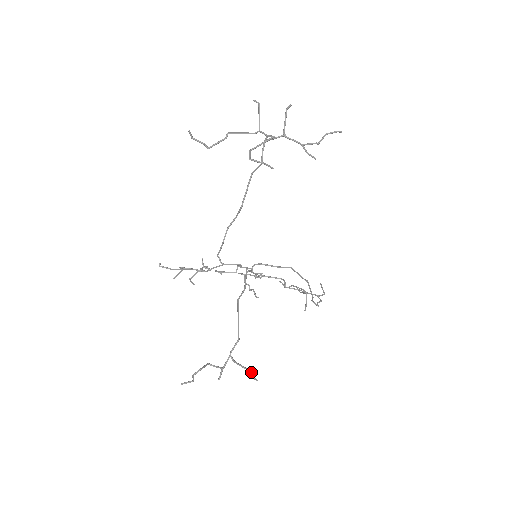
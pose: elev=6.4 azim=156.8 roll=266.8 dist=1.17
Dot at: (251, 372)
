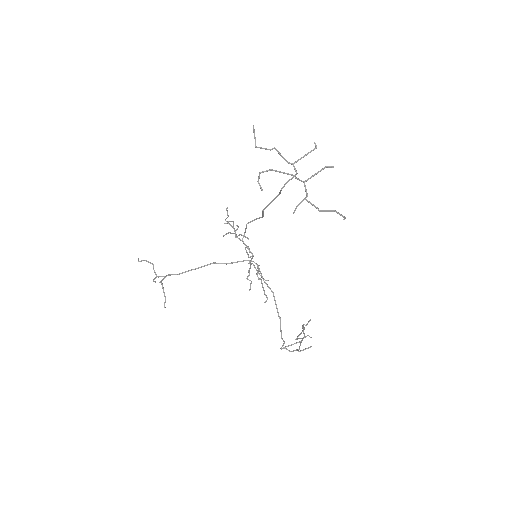
Dot at: (165, 298)
